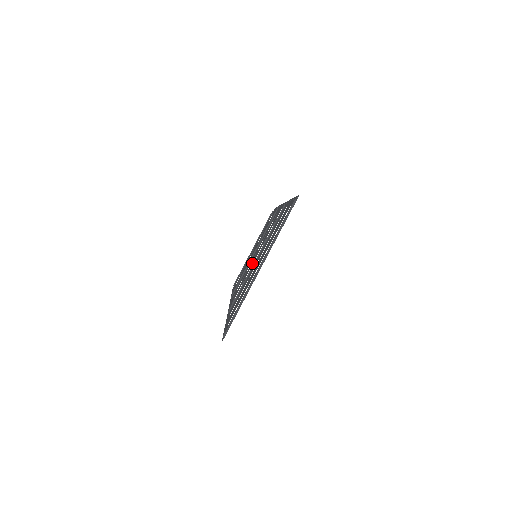
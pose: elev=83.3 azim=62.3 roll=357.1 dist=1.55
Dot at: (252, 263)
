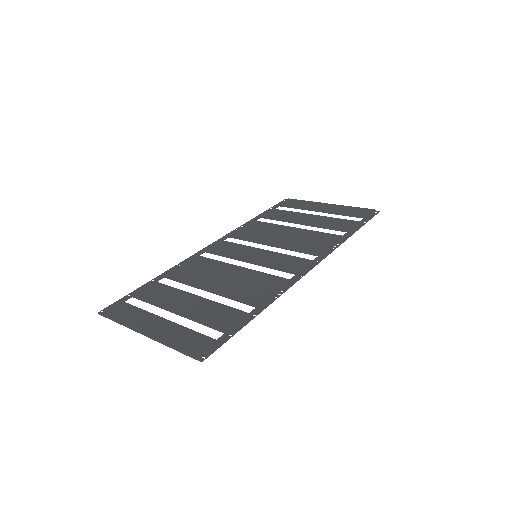
Dot at: (244, 258)
